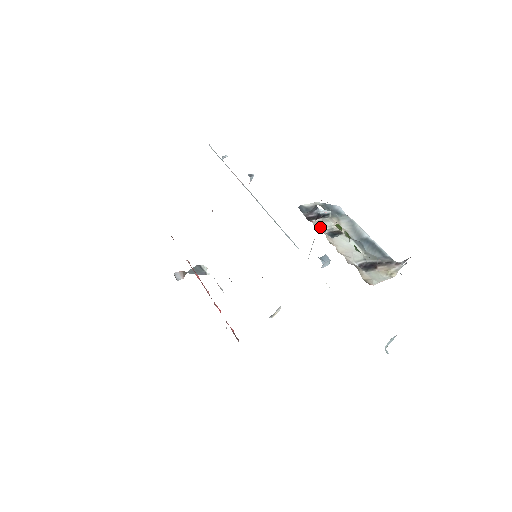
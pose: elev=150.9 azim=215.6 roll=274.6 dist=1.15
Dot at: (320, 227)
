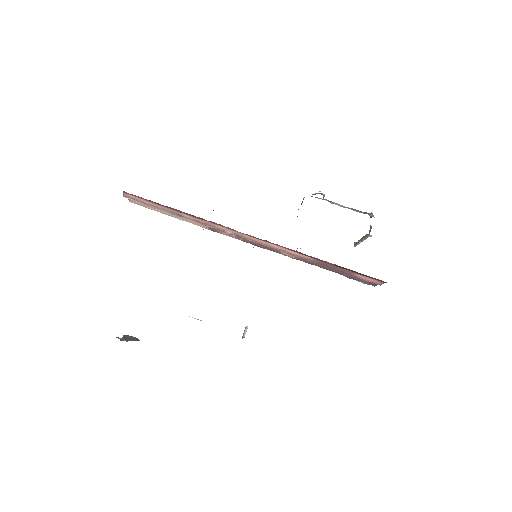
Dot at: occluded
